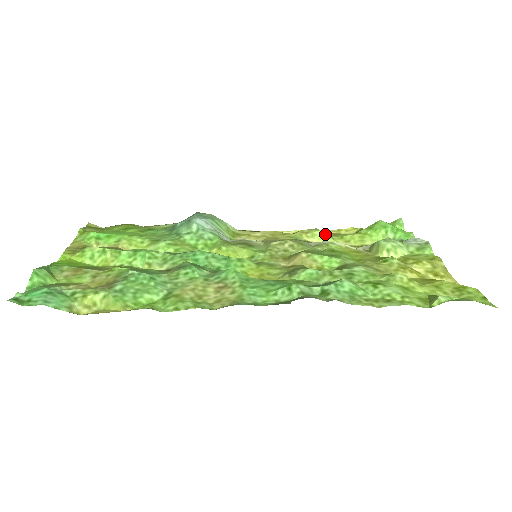
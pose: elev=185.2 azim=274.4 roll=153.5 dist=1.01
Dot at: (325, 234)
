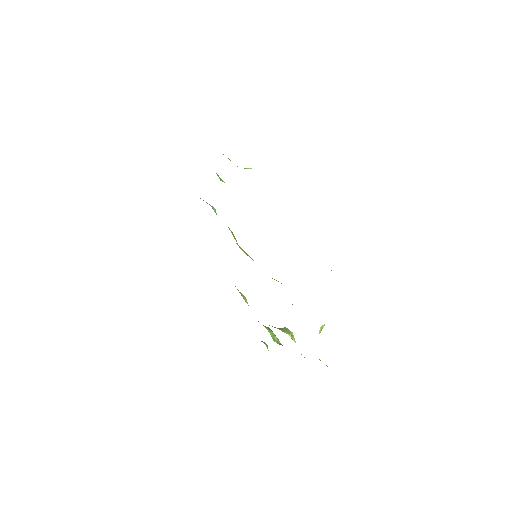
Dot at: occluded
